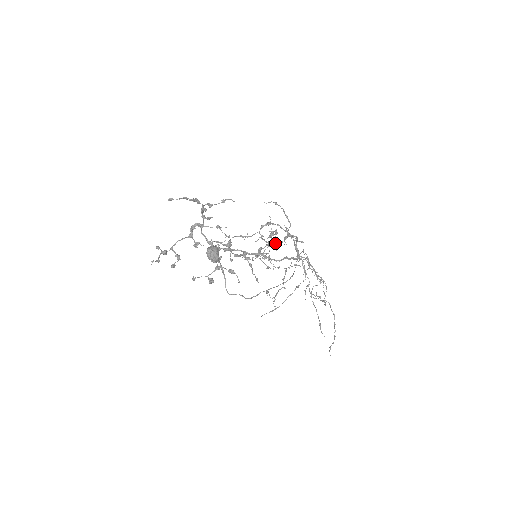
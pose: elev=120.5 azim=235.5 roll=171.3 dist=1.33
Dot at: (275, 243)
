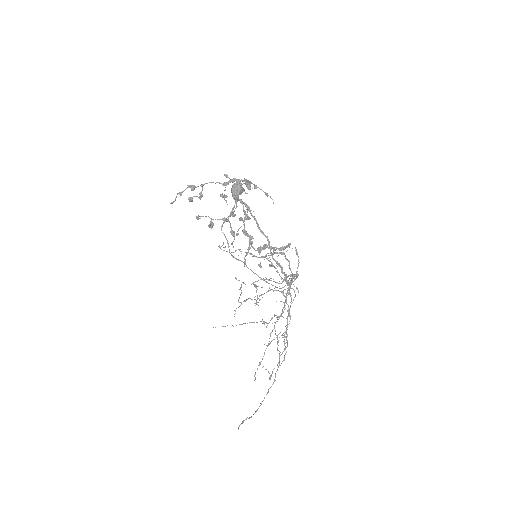
Dot at: occluded
